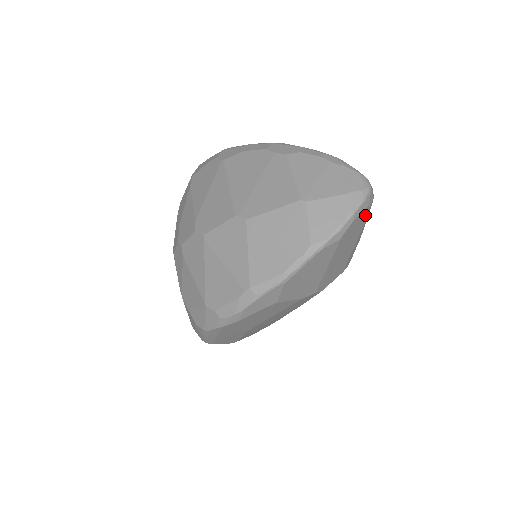
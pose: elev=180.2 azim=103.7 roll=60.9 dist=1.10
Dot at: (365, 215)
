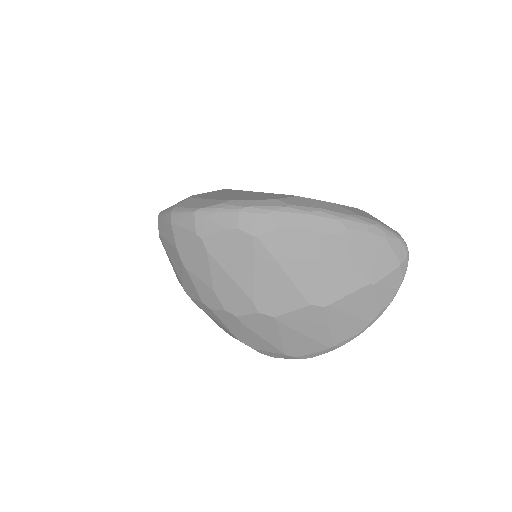
Dot at: occluded
